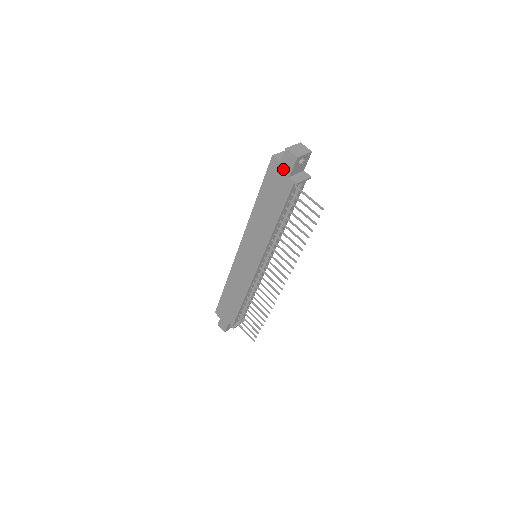
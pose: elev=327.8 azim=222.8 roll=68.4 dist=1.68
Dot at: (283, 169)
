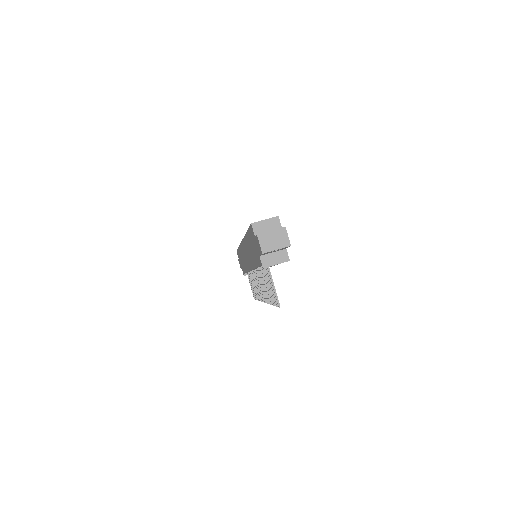
Dot at: (256, 244)
